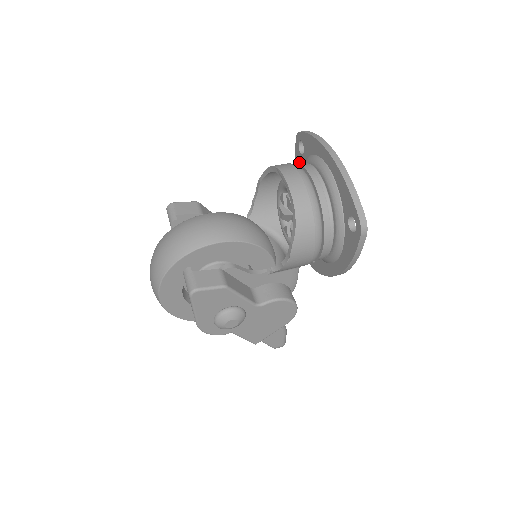
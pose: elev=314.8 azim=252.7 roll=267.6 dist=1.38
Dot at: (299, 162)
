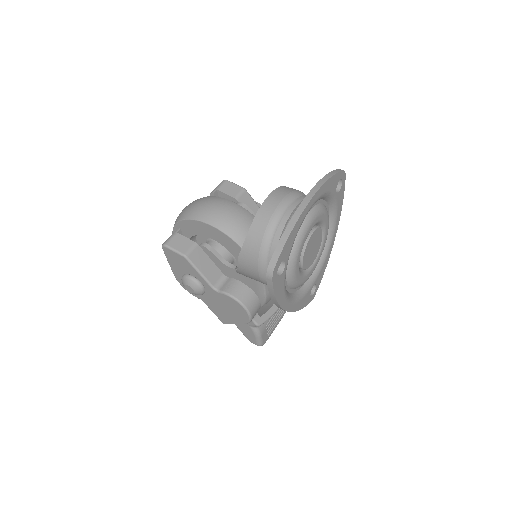
Dot at: occluded
